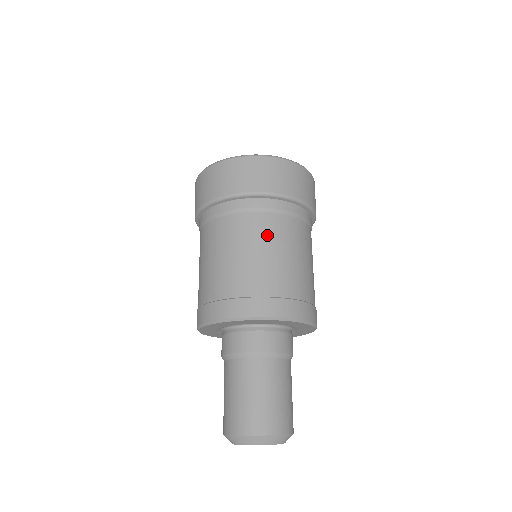
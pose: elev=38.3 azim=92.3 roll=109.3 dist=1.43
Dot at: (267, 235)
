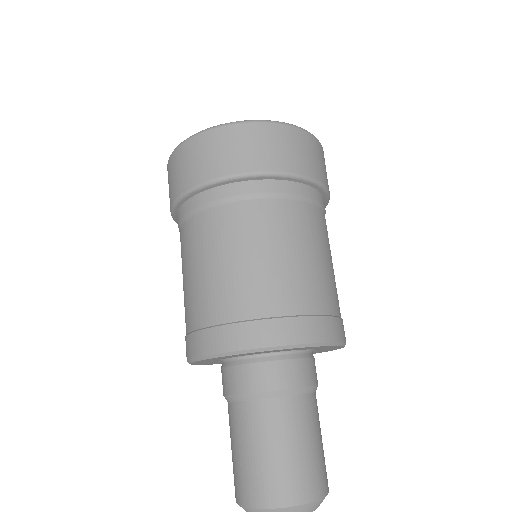
Dot at: (194, 247)
